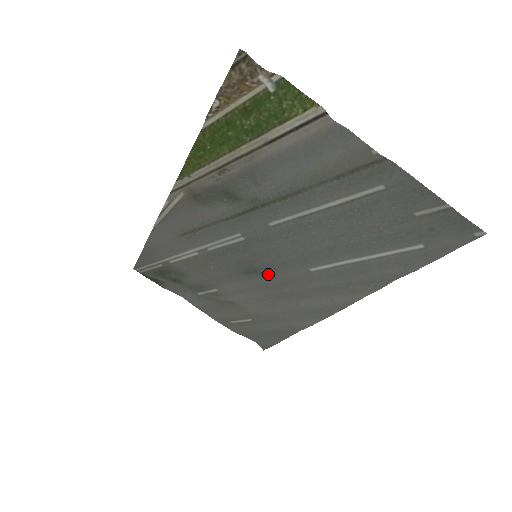
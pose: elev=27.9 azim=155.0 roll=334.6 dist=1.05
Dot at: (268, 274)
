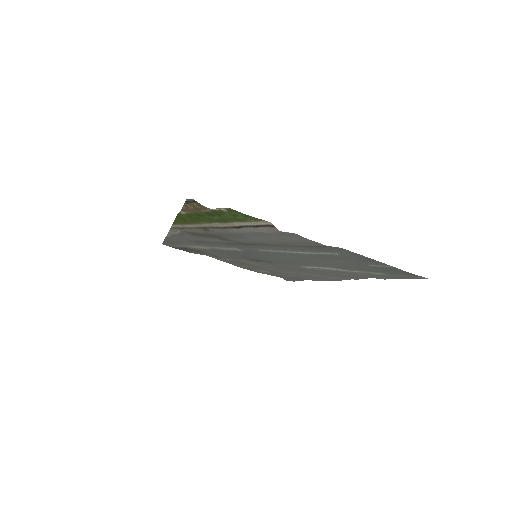
Dot at: (270, 263)
